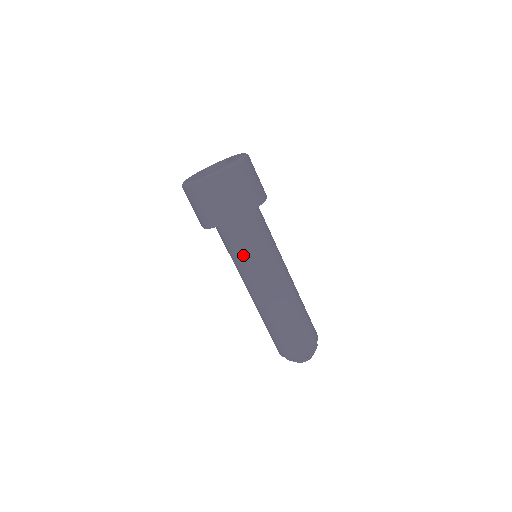
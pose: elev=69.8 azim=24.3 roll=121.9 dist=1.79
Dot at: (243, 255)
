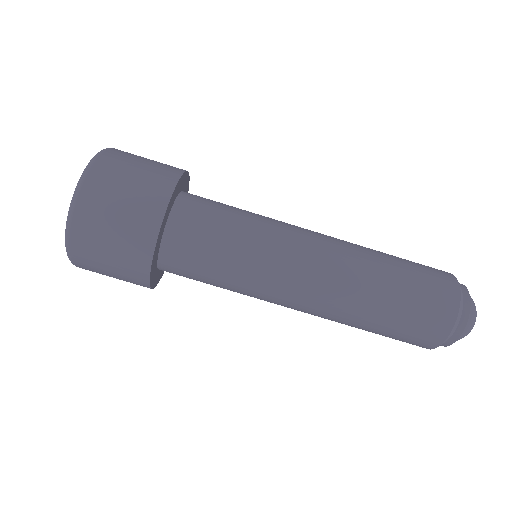
Dot at: (224, 283)
